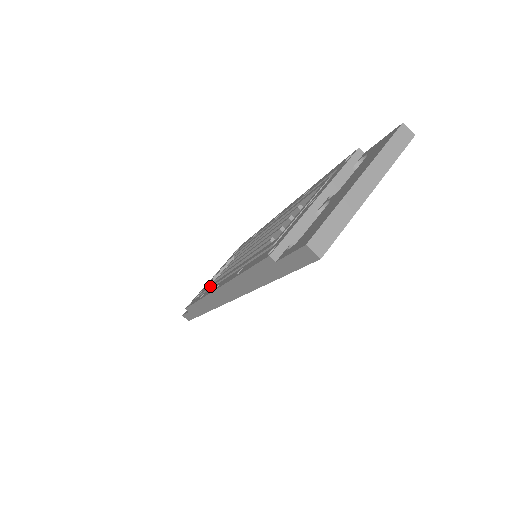
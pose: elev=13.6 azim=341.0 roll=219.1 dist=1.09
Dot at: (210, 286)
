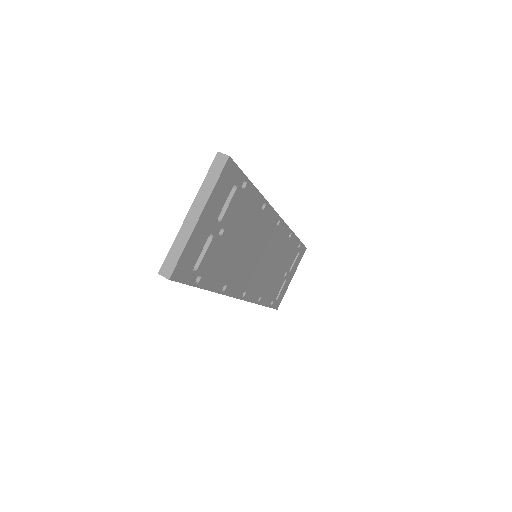
Dot at: occluded
